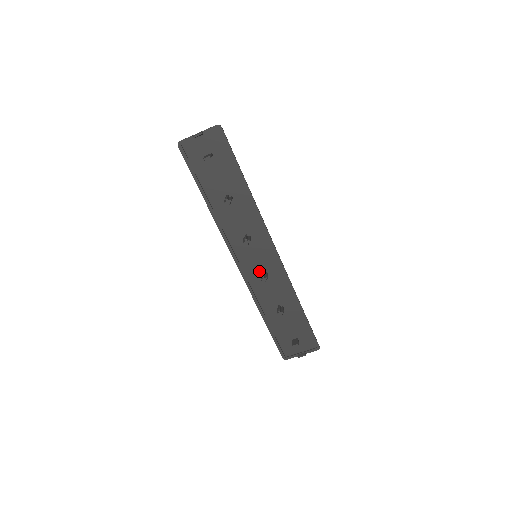
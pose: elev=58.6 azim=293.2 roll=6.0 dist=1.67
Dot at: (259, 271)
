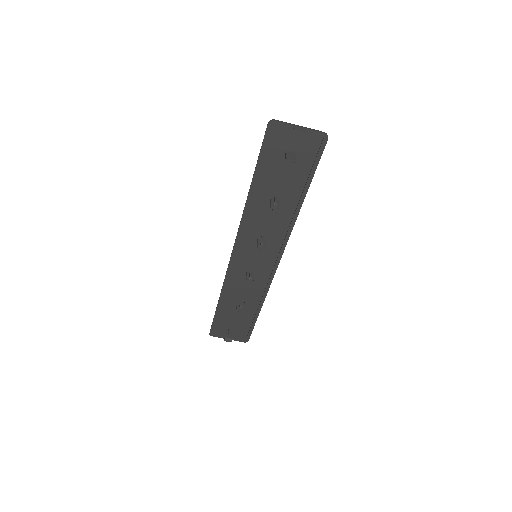
Dot at: (248, 268)
